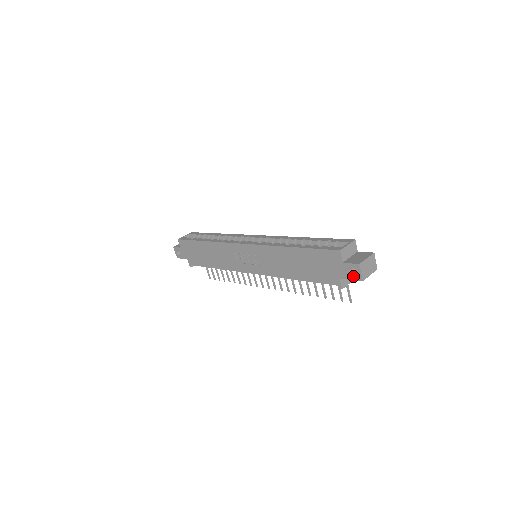
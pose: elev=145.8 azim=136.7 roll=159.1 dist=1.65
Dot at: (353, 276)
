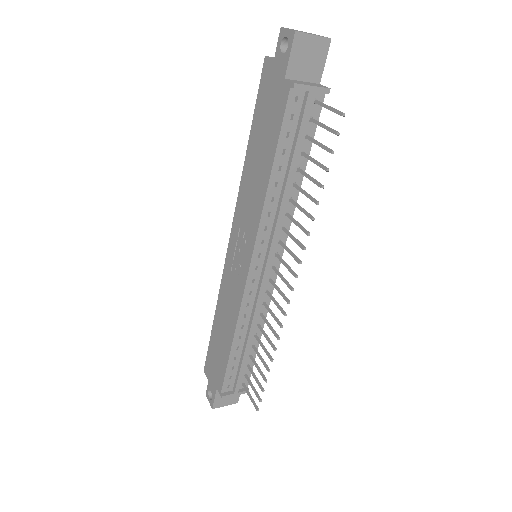
Dot at: (287, 48)
